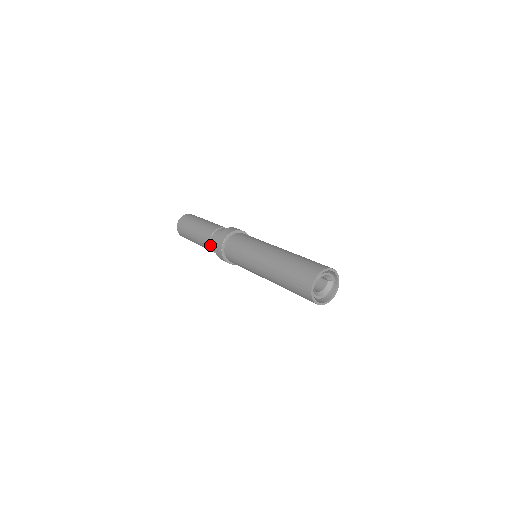
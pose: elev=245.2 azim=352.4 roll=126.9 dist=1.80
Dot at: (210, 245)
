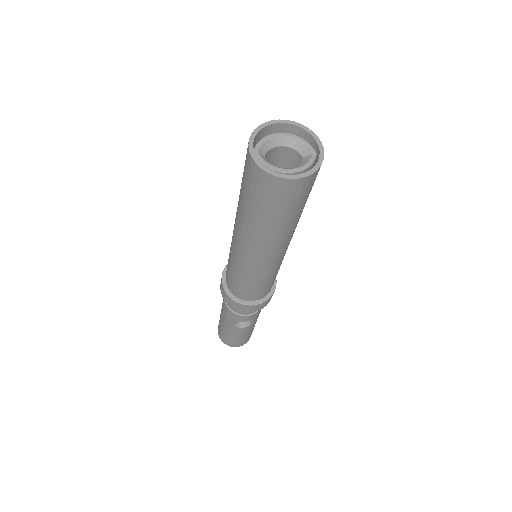
Dot at: occluded
